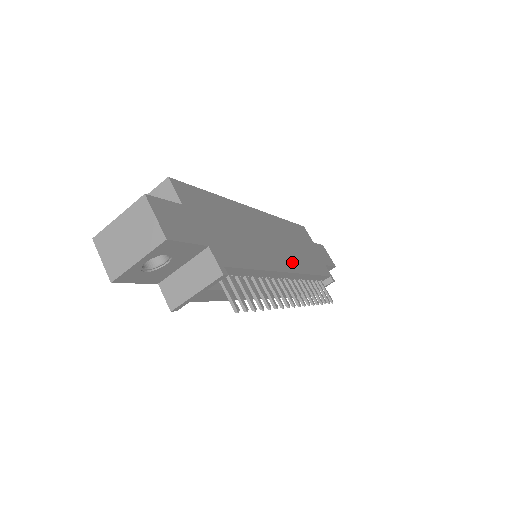
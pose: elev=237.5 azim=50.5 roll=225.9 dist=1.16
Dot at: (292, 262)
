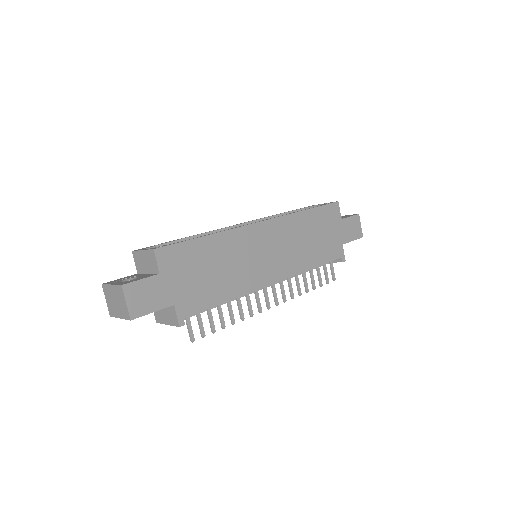
Dot at: (284, 268)
